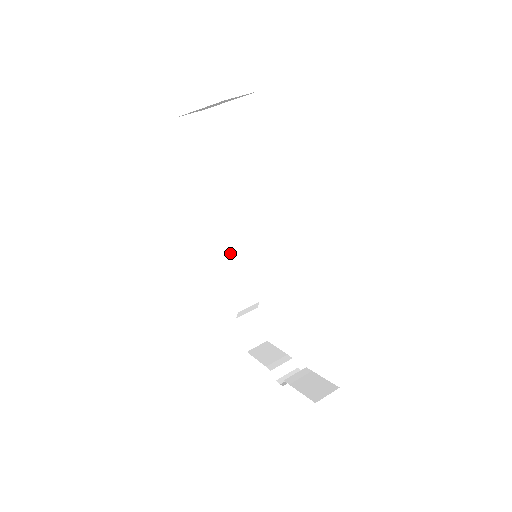
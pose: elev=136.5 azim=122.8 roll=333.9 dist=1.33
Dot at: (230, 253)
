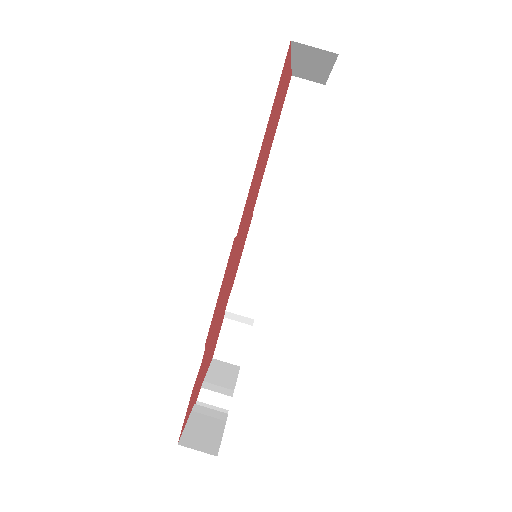
Dot at: (262, 250)
